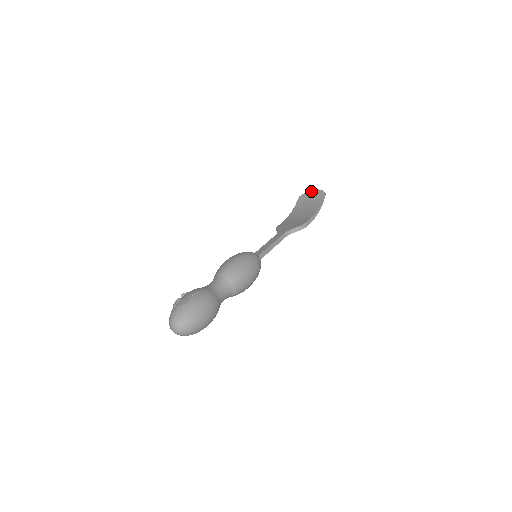
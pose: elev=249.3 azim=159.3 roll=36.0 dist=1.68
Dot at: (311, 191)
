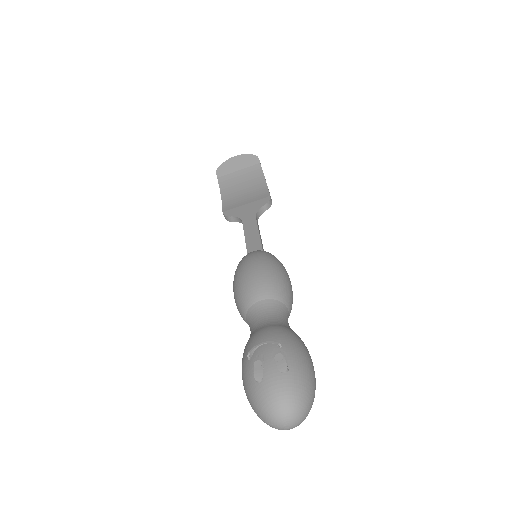
Dot at: (232, 158)
